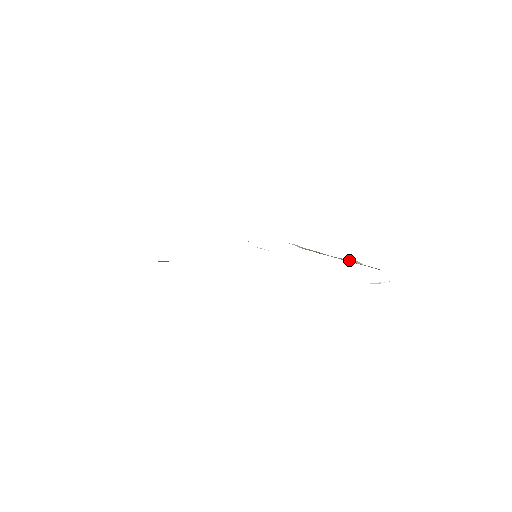
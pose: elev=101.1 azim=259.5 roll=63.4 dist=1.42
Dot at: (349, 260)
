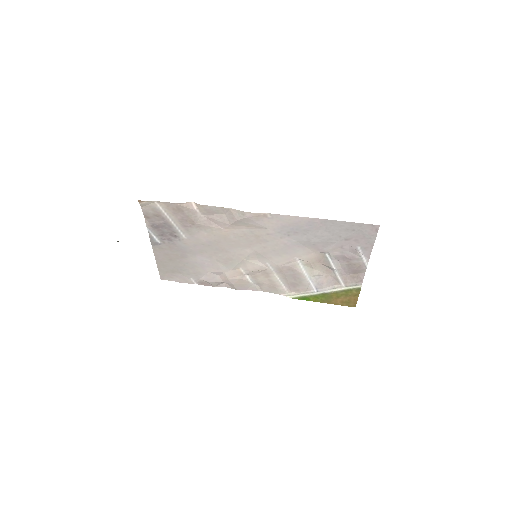
Dot at: (333, 288)
